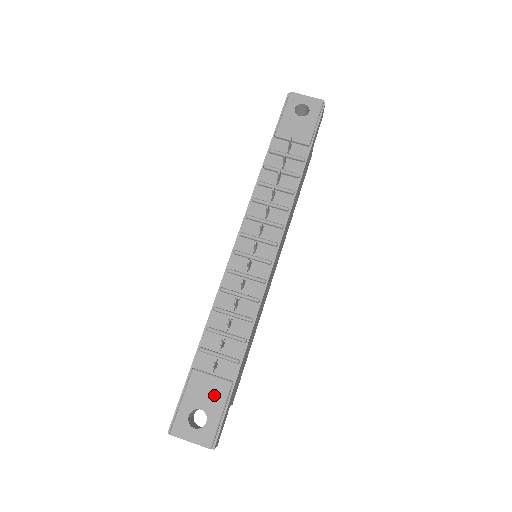
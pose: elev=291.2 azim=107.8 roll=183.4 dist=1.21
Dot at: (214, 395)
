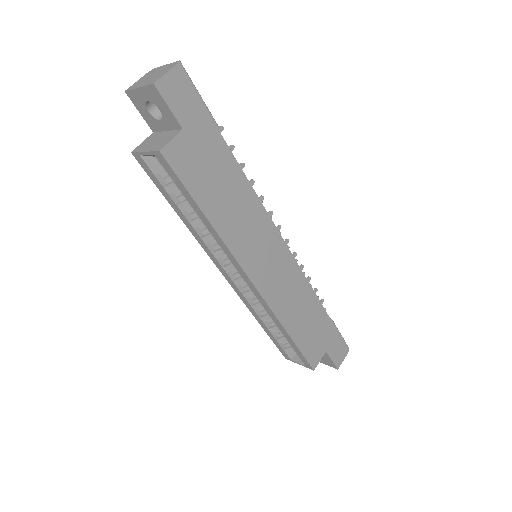
Dot at: occluded
